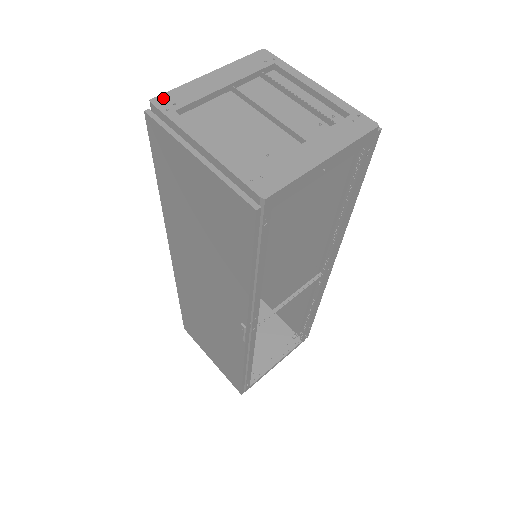
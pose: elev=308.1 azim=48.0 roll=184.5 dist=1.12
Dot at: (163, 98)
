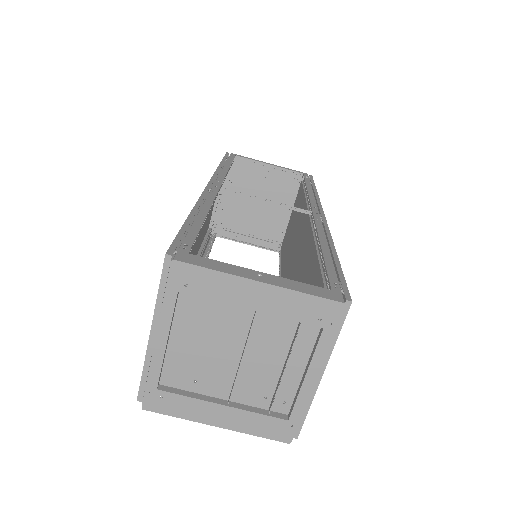
Dot at: (185, 269)
